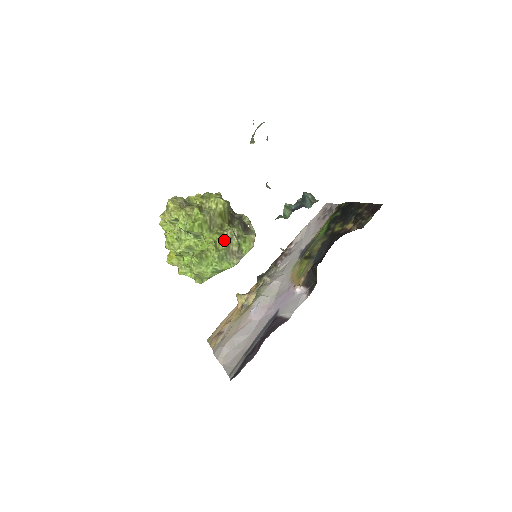
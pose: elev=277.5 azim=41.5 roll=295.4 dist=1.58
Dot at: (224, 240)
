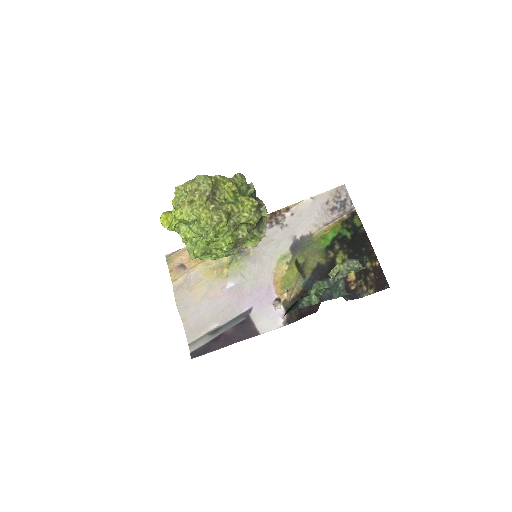
Dot at: (235, 241)
